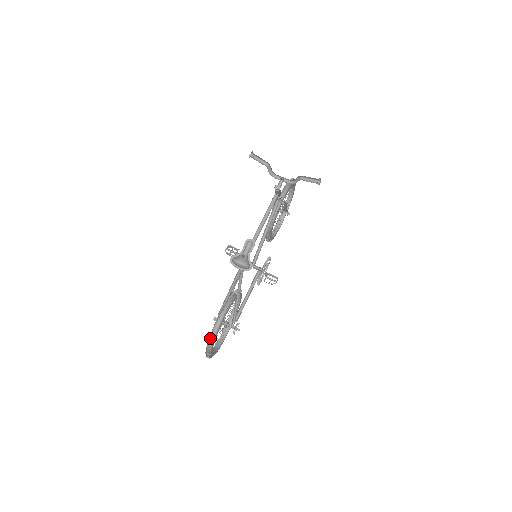
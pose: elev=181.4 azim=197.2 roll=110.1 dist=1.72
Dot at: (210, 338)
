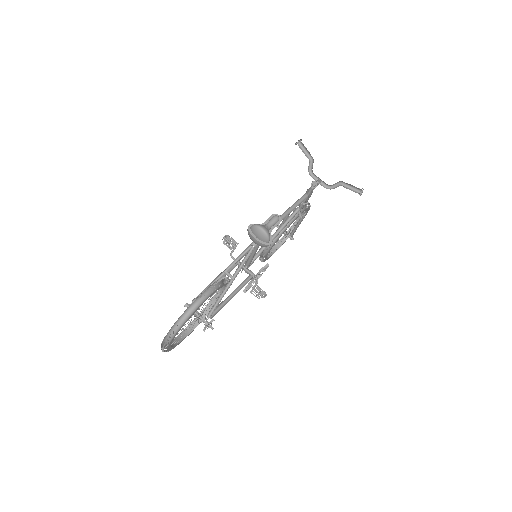
Dot at: (183, 314)
